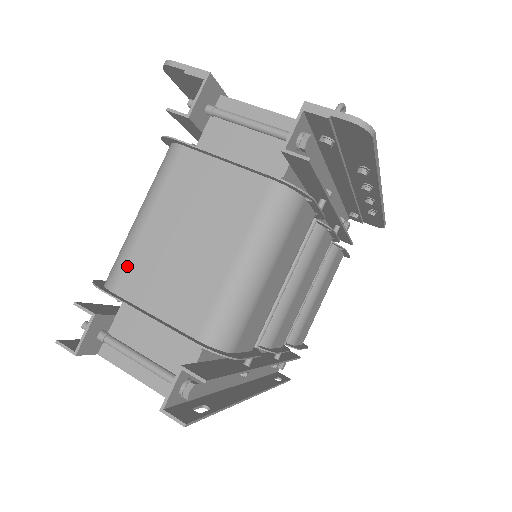
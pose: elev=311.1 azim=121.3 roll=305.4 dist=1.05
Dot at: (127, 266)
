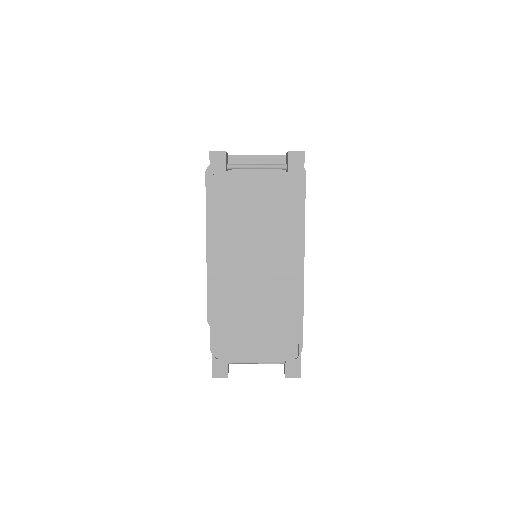
Dot at: occluded
